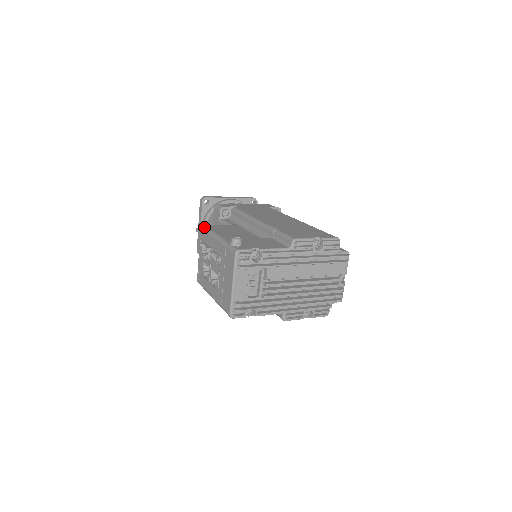
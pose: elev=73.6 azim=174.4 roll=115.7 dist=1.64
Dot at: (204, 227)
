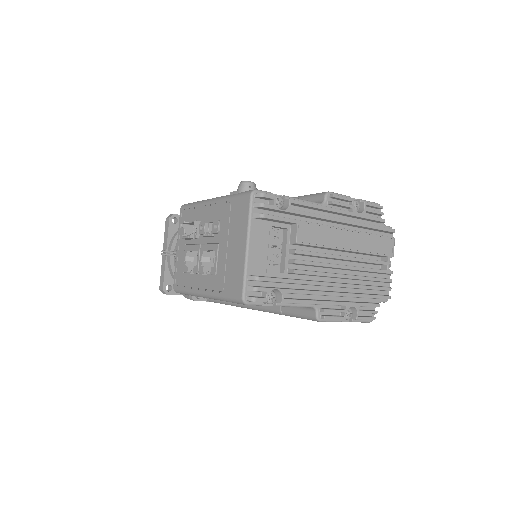
Dot at: occluded
